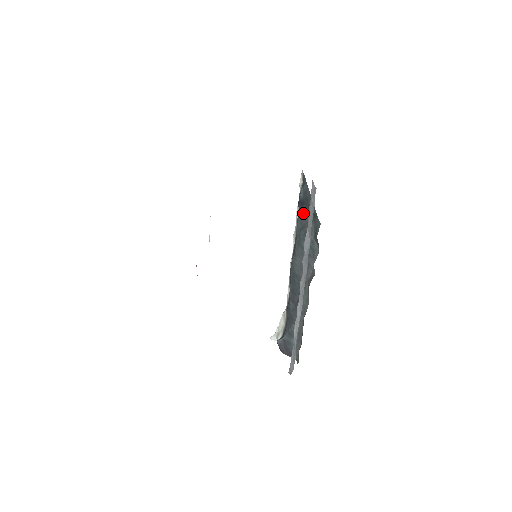
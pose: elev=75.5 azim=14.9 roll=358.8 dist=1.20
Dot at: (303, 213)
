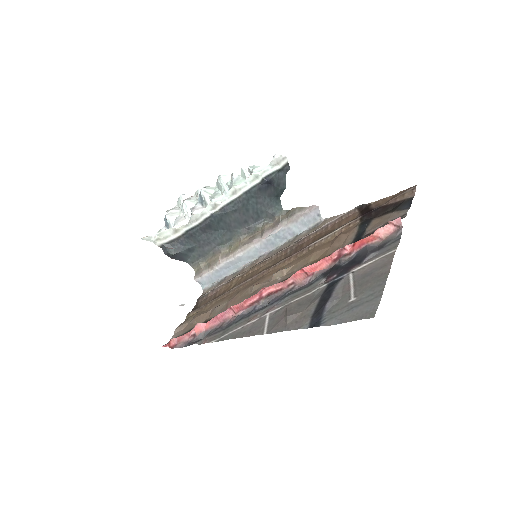
Dot at: (266, 190)
